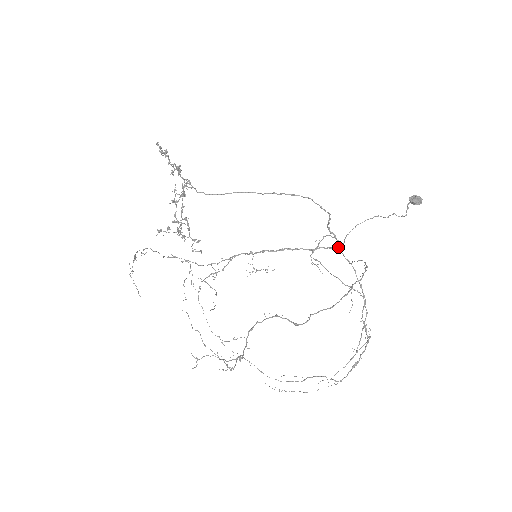
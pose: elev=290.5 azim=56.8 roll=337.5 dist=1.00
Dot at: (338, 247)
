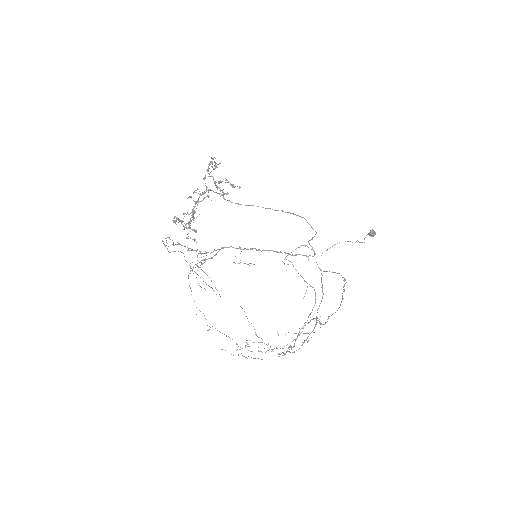
Dot at: occluded
